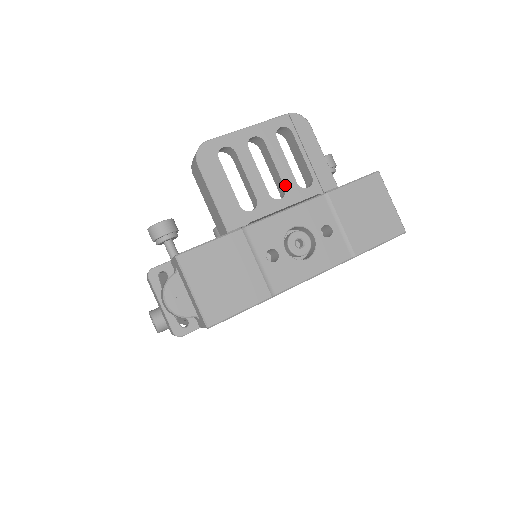
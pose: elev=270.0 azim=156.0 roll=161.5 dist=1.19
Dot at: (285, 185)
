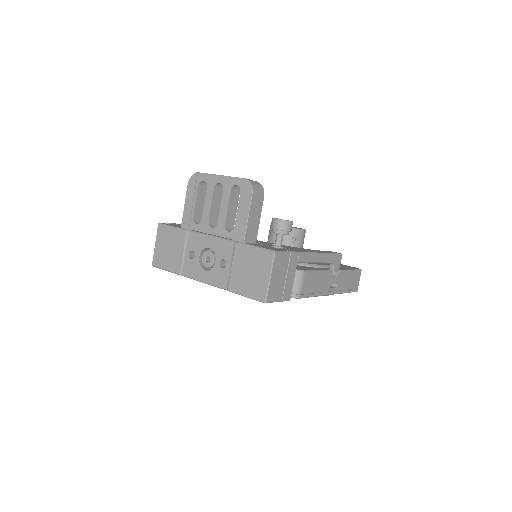
Dot at: (219, 221)
